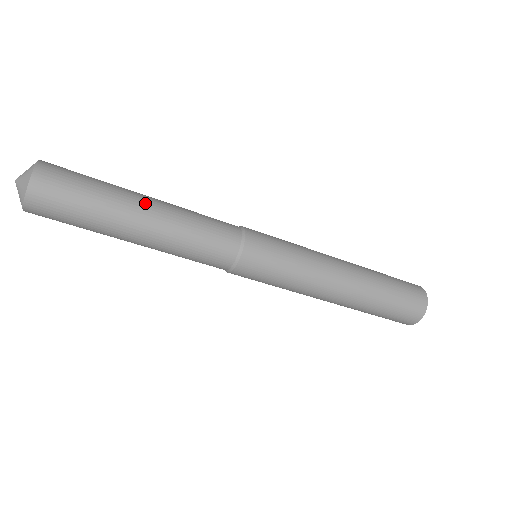
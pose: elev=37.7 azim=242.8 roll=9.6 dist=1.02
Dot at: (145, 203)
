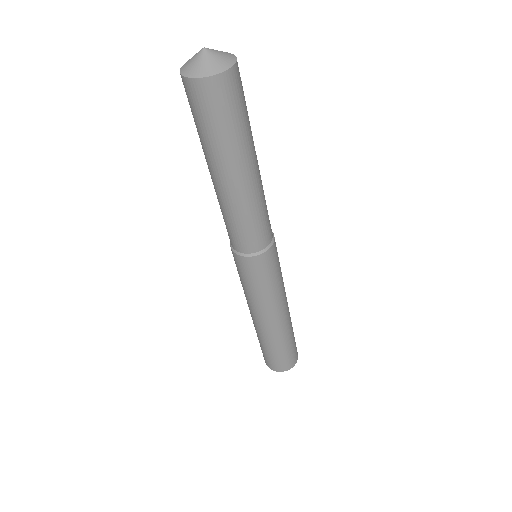
Dot at: (252, 169)
